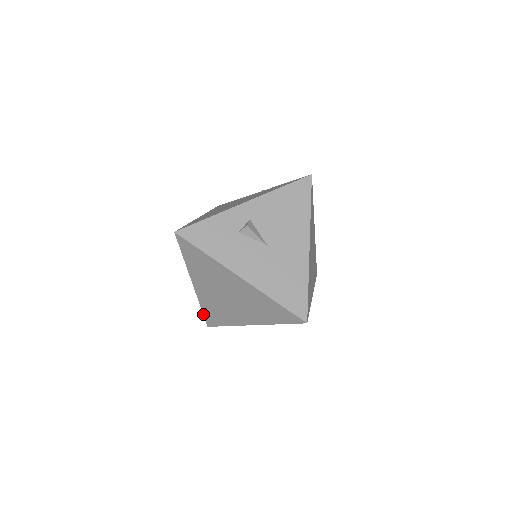
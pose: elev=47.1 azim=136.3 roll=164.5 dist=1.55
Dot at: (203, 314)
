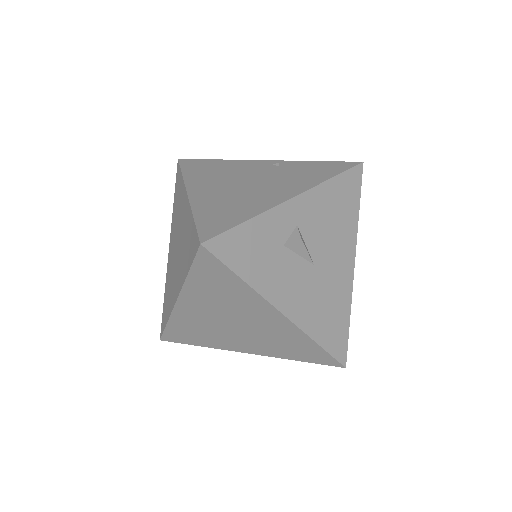
Dot at: (164, 329)
